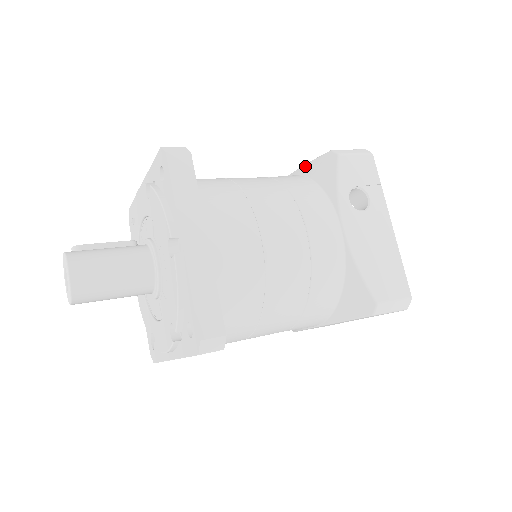
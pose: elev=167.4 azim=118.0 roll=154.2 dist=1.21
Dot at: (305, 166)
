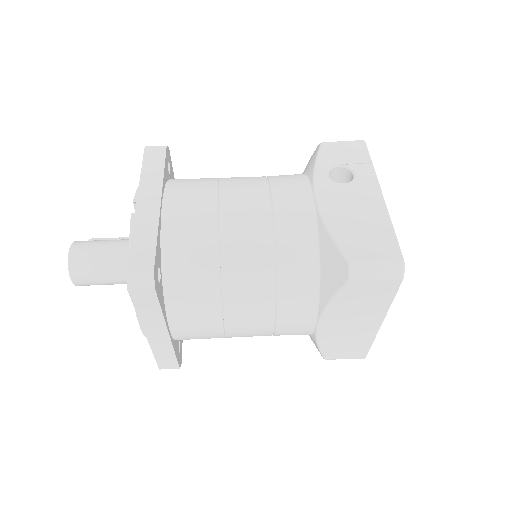
Dot at: occluded
